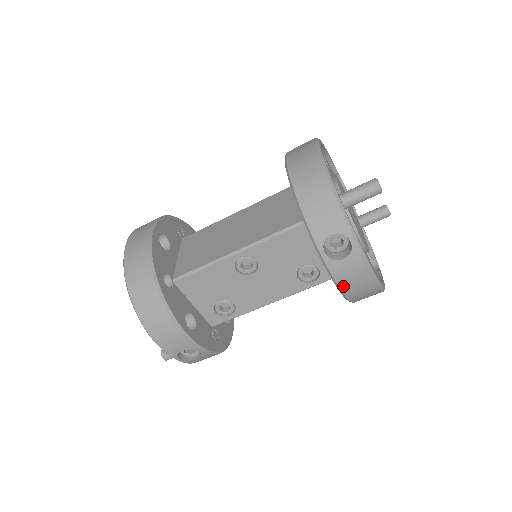
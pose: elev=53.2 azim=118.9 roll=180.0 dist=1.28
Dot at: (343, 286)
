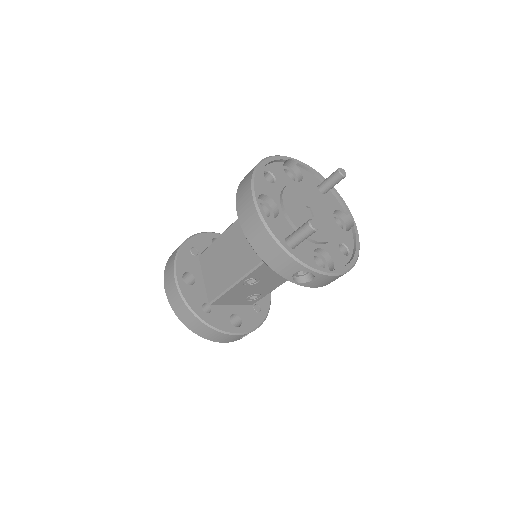
Dot at: (322, 286)
